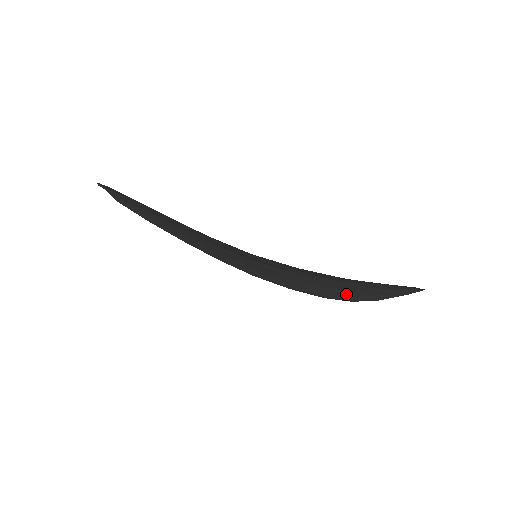
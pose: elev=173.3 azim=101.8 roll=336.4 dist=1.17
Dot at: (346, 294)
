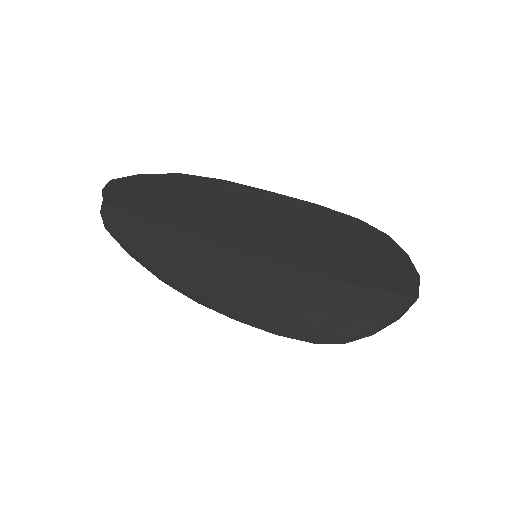
Dot at: (341, 324)
